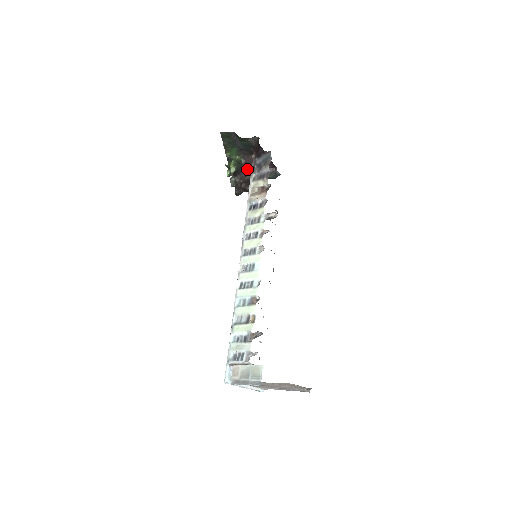
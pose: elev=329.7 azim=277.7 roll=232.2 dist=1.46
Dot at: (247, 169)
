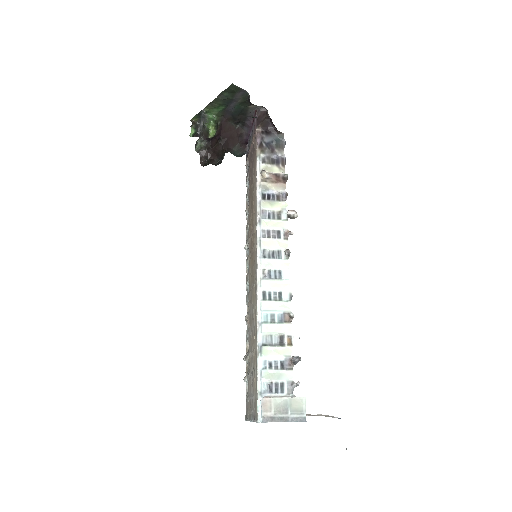
Dot at: (218, 136)
